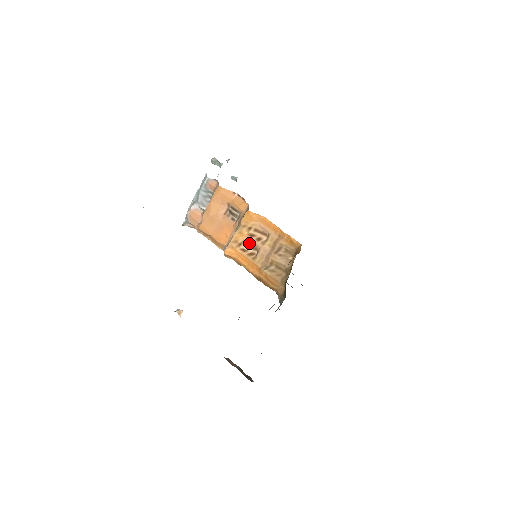
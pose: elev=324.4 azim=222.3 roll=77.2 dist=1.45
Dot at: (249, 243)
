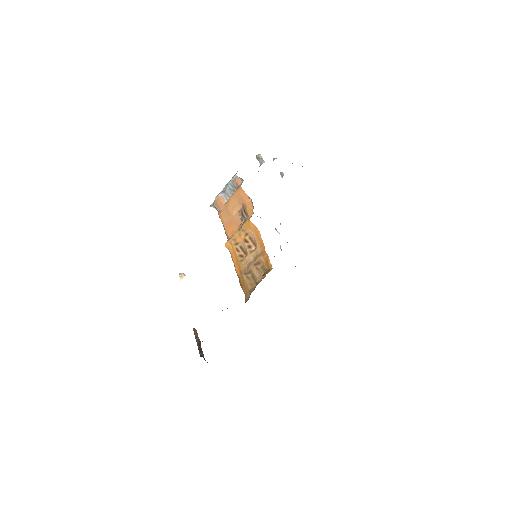
Dot at: (243, 246)
